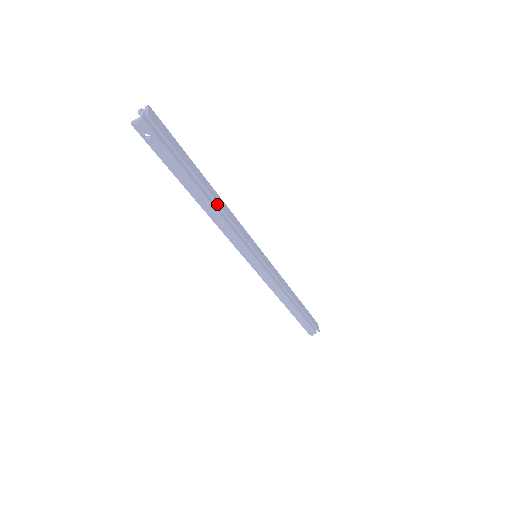
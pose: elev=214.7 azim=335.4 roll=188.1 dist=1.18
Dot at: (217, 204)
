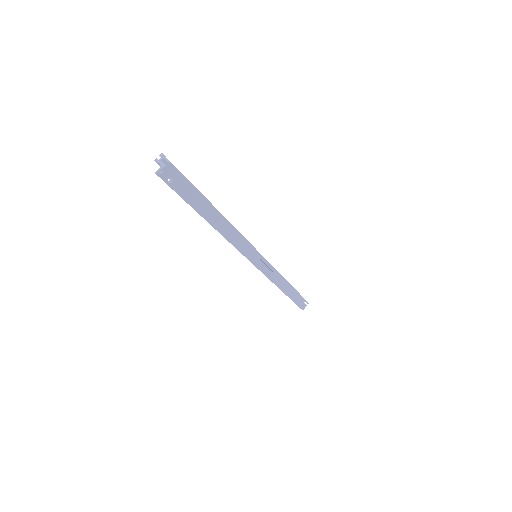
Dot at: (226, 220)
